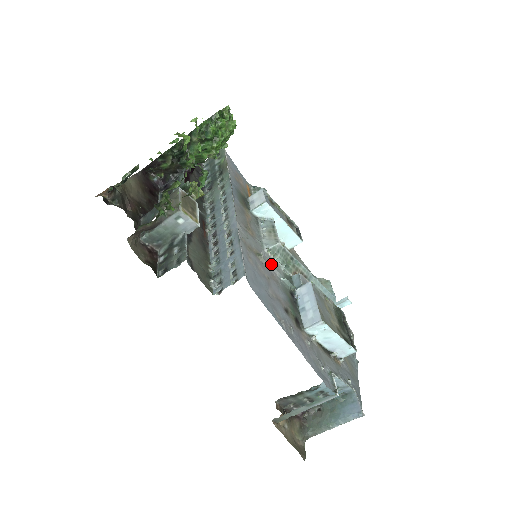
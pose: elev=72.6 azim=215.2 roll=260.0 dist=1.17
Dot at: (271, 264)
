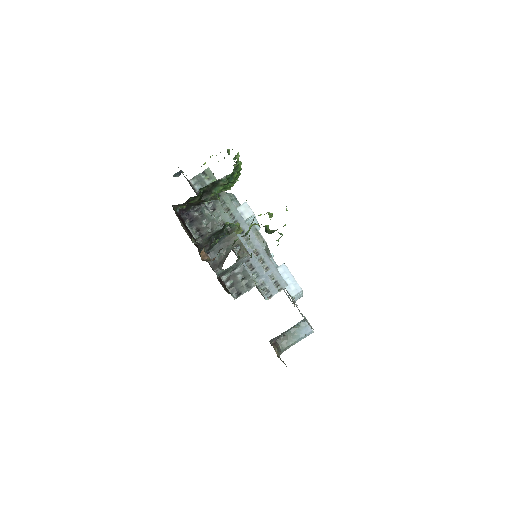
Dot at: occluded
